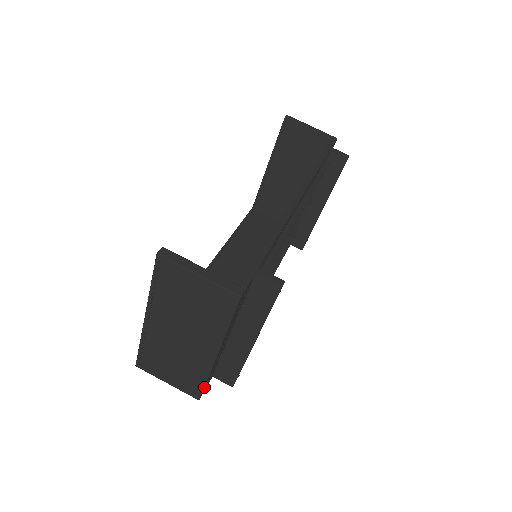
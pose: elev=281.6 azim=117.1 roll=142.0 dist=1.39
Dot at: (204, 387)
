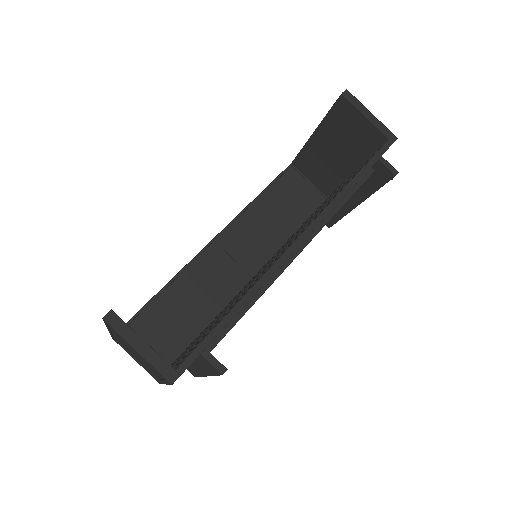
Dot at: occluded
